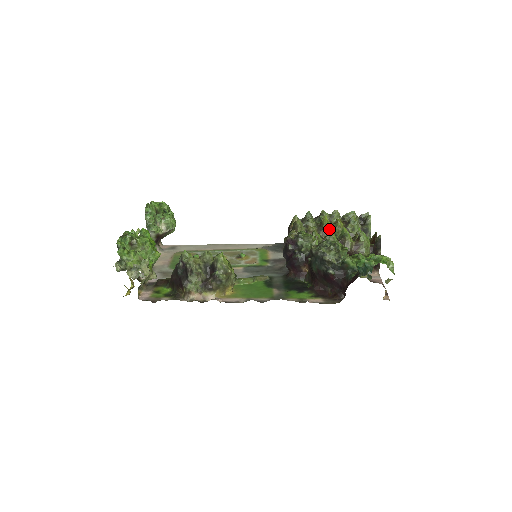
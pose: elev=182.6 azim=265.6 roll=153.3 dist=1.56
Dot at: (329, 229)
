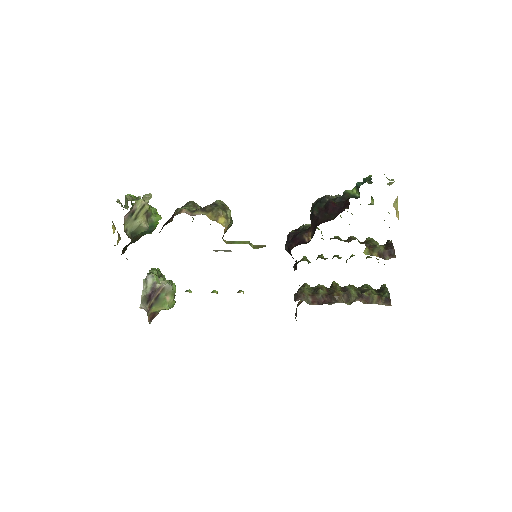
Dot at: (336, 255)
